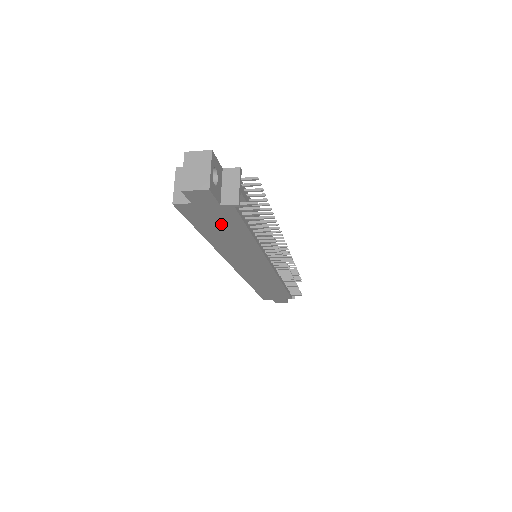
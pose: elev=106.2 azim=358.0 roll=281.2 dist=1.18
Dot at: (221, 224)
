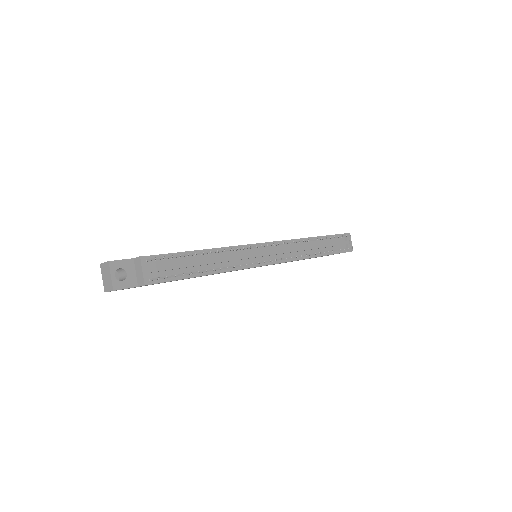
Dot at: occluded
